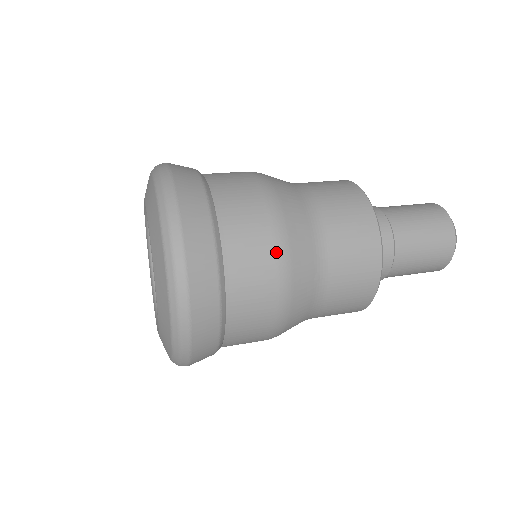
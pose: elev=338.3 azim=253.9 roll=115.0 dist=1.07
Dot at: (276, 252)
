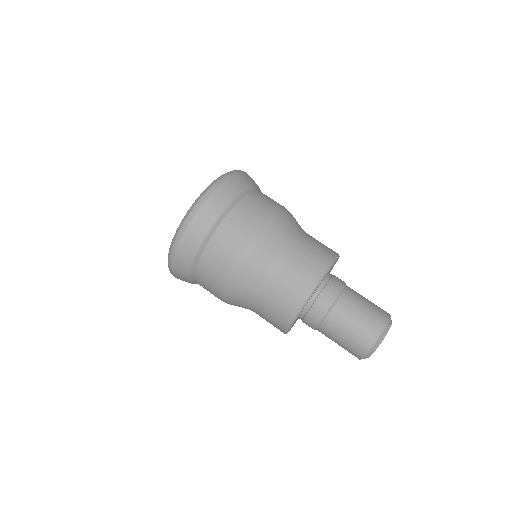
Dot at: (246, 244)
